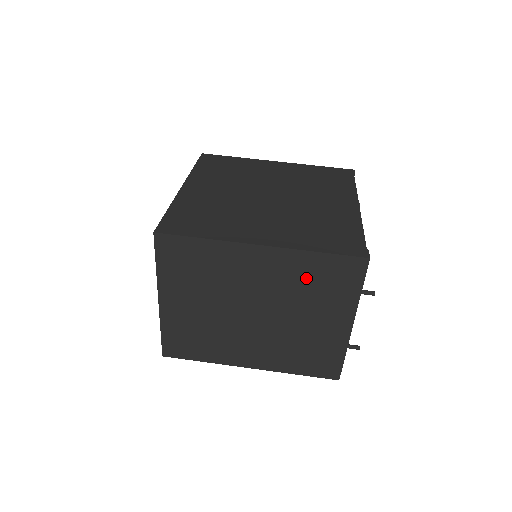
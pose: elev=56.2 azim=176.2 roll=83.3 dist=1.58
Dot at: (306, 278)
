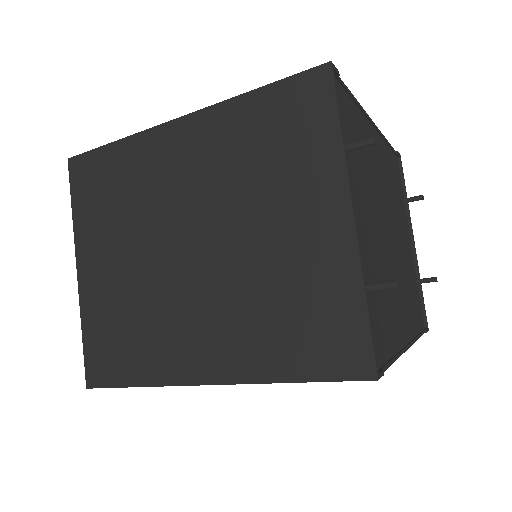
Dot at: (248, 146)
